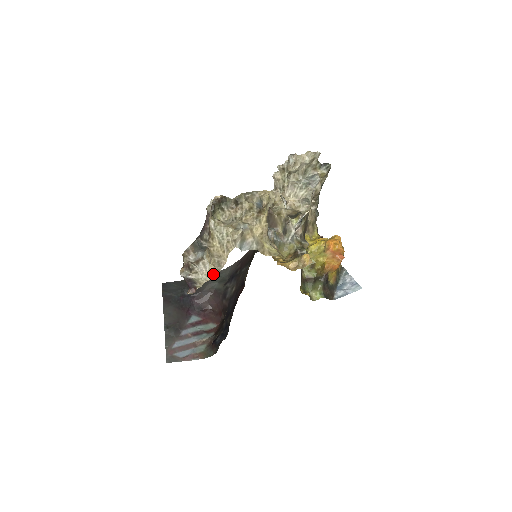
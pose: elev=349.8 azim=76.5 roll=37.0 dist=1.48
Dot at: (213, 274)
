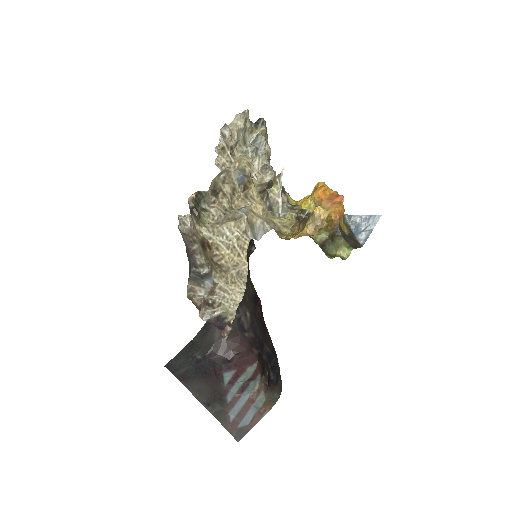
Dot at: (239, 293)
